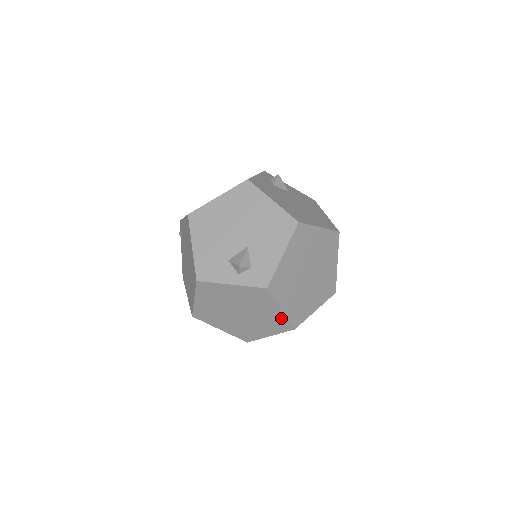
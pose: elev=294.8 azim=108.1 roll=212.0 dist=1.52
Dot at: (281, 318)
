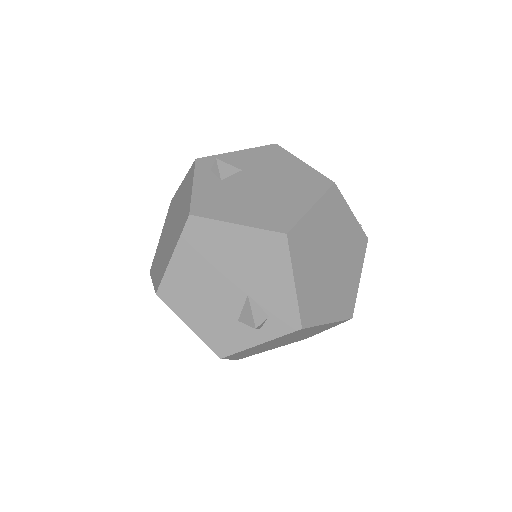
Dot at: (332, 324)
